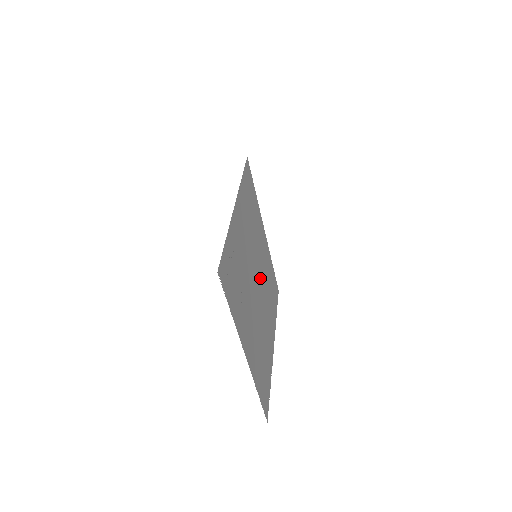
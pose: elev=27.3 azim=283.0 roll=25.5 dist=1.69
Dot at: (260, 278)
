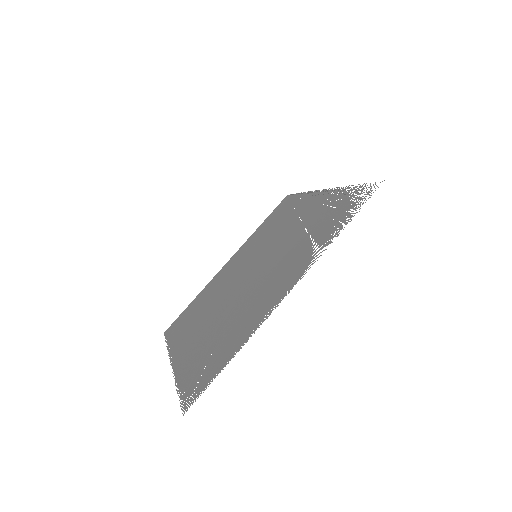
Dot at: (237, 278)
